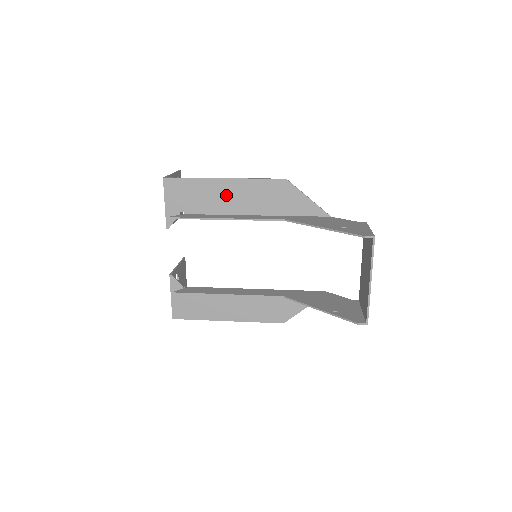
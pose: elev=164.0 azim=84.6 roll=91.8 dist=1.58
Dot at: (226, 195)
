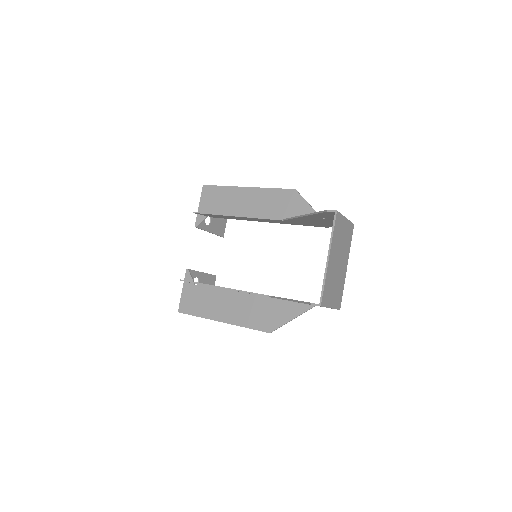
Dot at: (245, 201)
